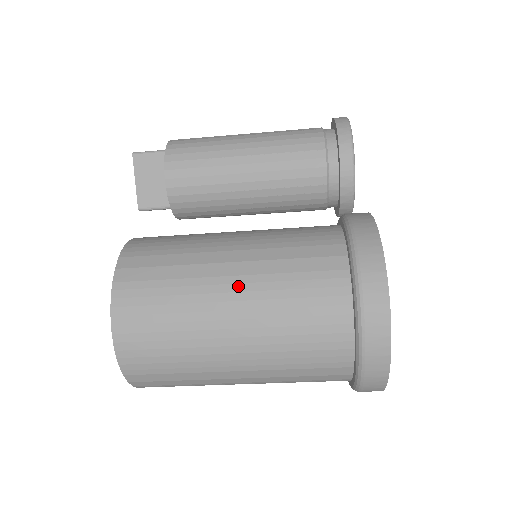
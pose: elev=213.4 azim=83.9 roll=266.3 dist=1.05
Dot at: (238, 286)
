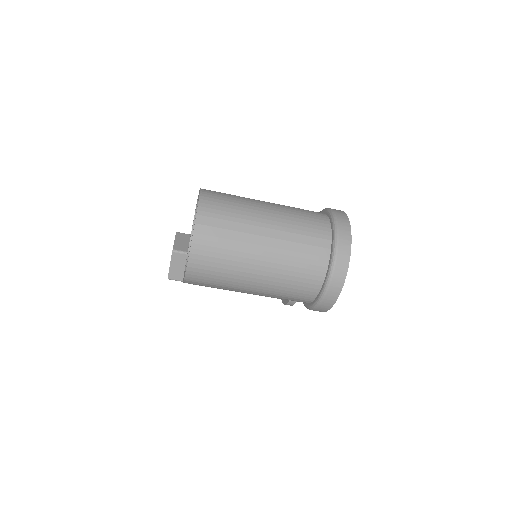
Dot at: (269, 202)
